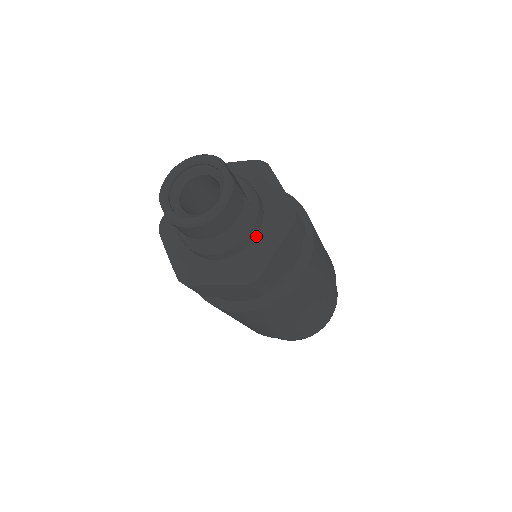
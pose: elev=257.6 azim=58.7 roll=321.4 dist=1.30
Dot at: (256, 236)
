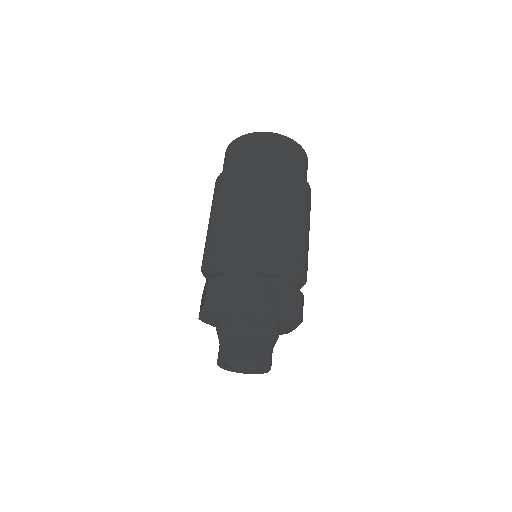
Dot at: occluded
